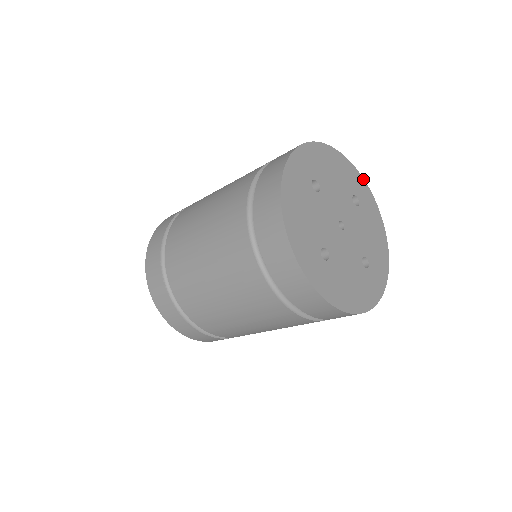
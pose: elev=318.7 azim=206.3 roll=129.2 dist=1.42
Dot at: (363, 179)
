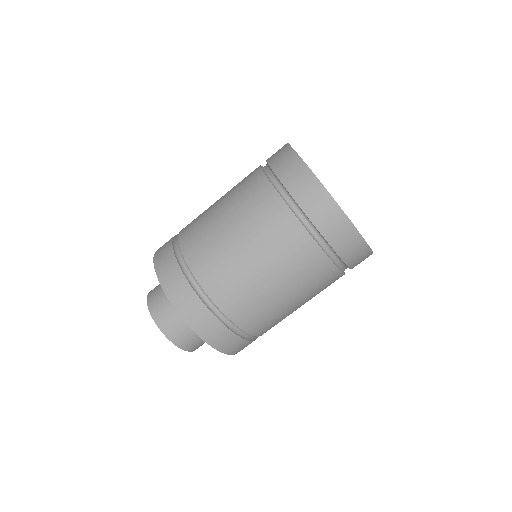
Dot at: occluded
